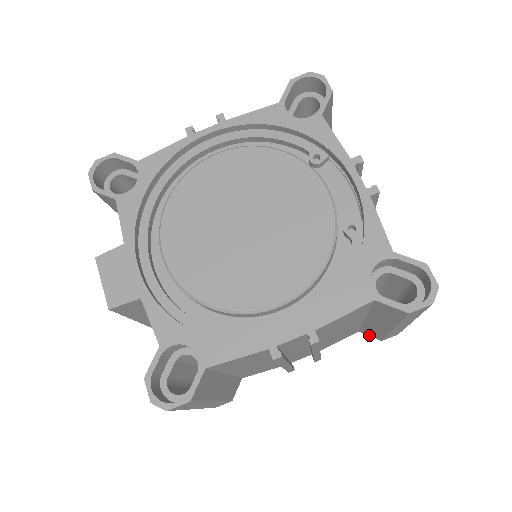
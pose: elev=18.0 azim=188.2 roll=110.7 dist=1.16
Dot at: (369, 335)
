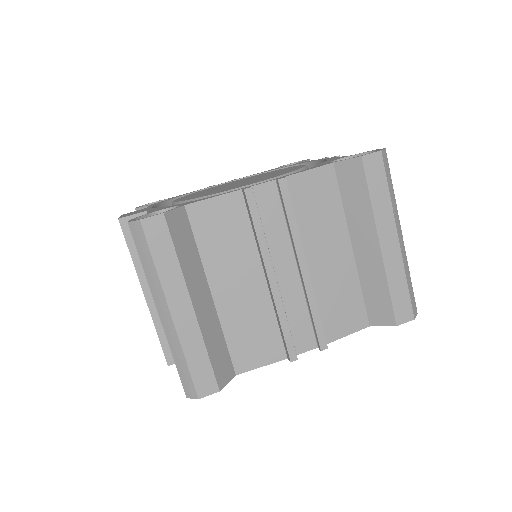
Dot at: (381, 323)
